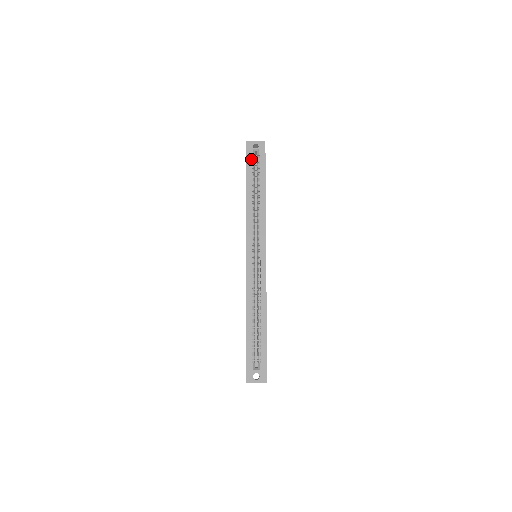
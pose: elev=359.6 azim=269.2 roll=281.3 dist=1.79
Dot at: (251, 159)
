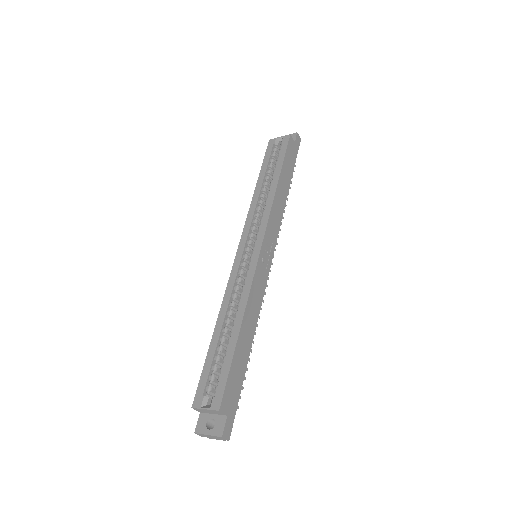
Dot at: (271, 149)
